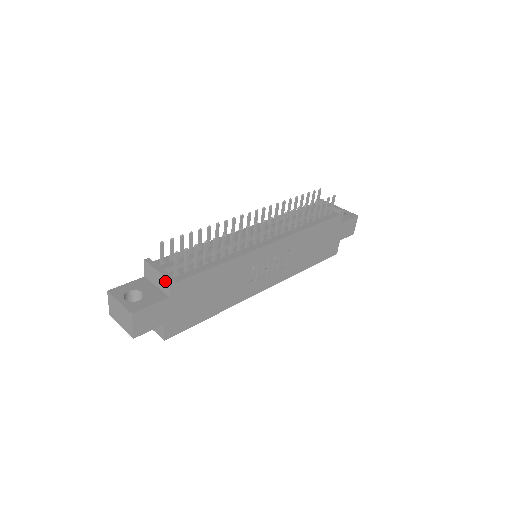
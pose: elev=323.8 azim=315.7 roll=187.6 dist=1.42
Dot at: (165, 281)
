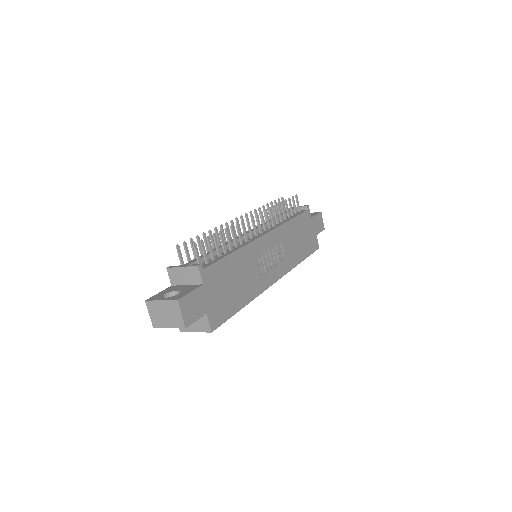
Dot at: (194, 271)
